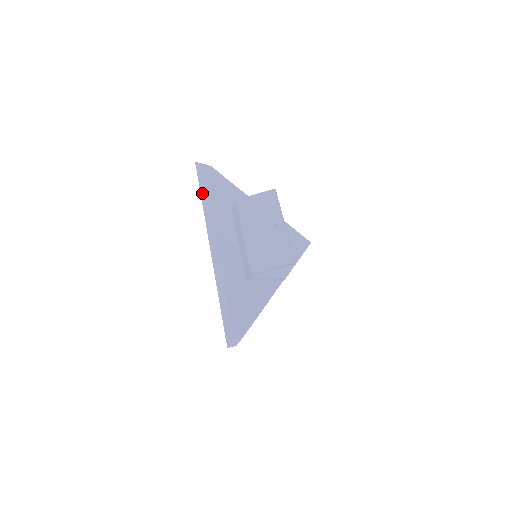
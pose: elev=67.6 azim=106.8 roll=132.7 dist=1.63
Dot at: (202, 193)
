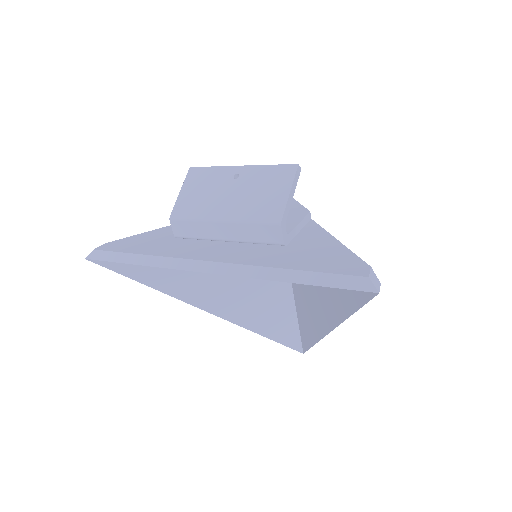
Dot at: (128, 261)
